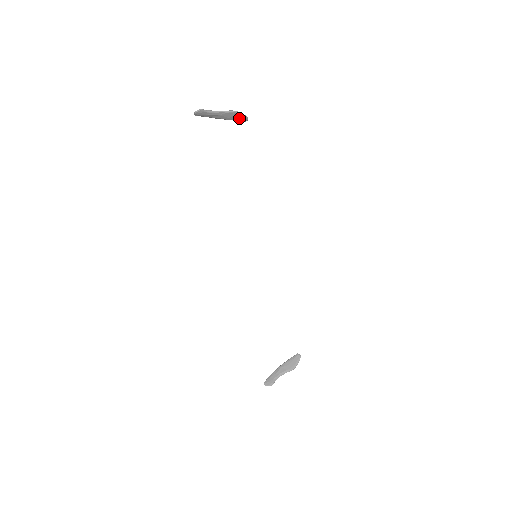
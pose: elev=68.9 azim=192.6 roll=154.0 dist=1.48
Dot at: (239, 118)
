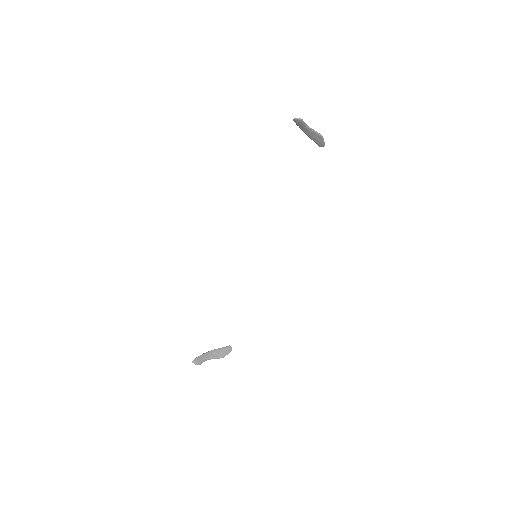
Dot at: (319, 142)
